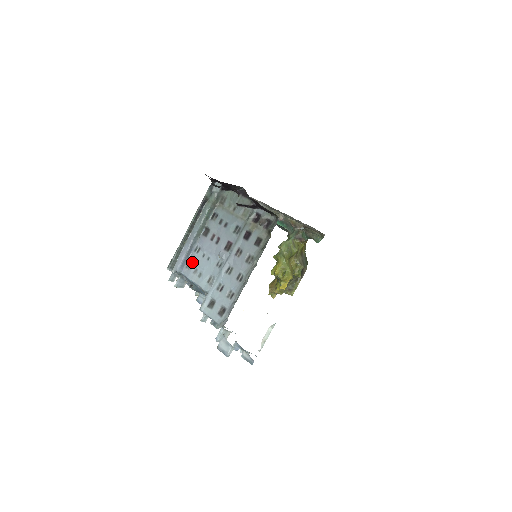
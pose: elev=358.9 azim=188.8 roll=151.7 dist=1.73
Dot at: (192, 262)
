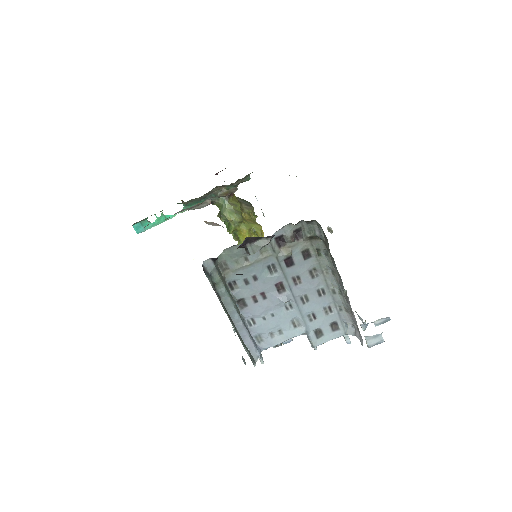
Dot at: (260, 334)
